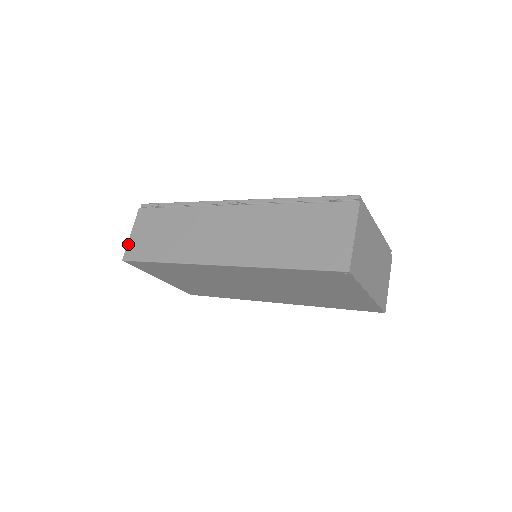
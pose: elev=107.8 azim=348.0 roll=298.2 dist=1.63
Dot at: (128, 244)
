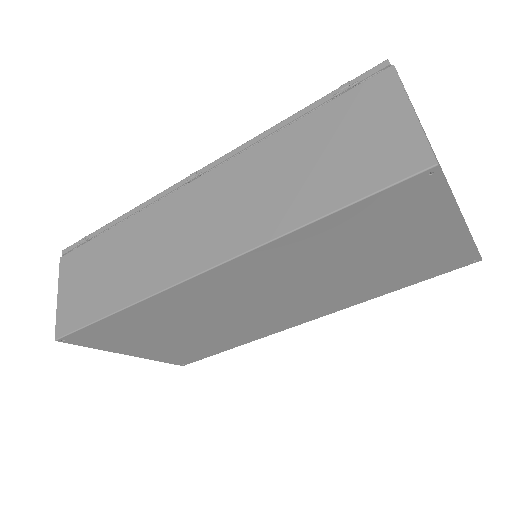
Dot at: (57, 313)
